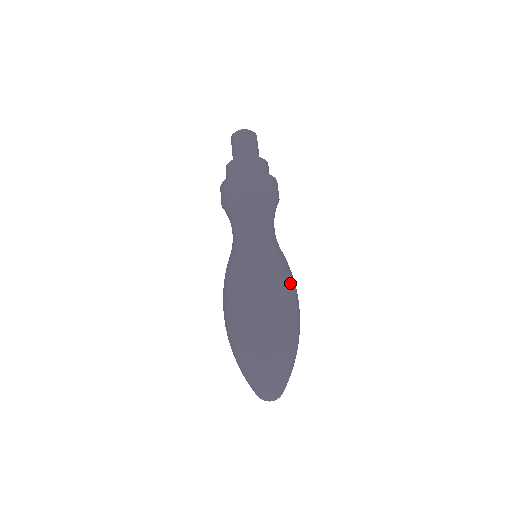
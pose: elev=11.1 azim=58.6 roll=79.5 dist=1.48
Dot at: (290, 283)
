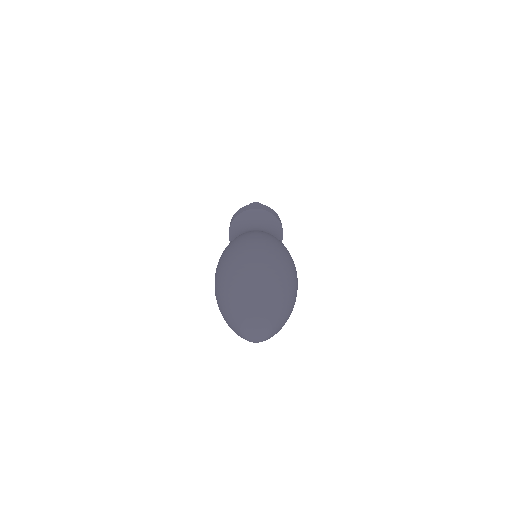
Dot at: (268, 238)
